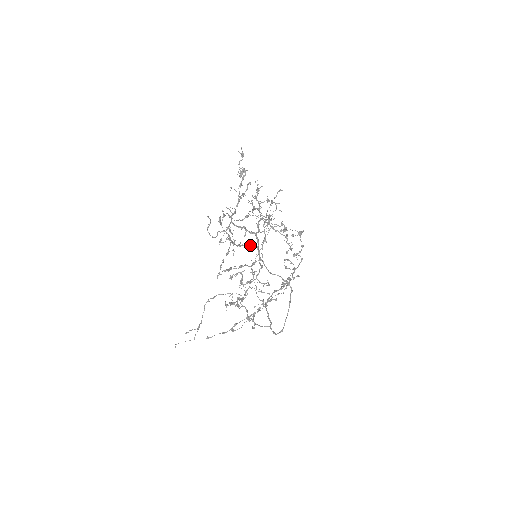
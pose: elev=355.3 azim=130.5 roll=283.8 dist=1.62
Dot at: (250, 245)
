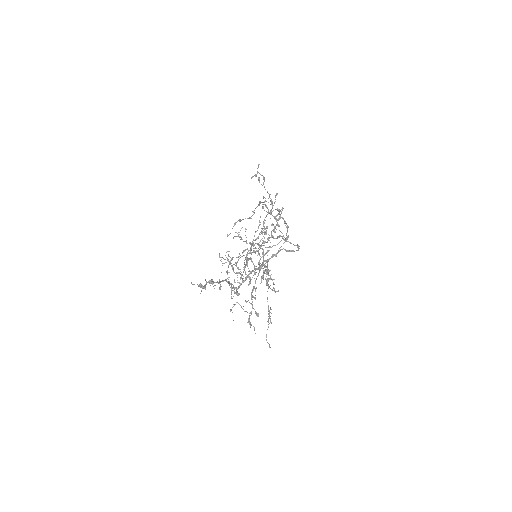
Dot at: occluded
